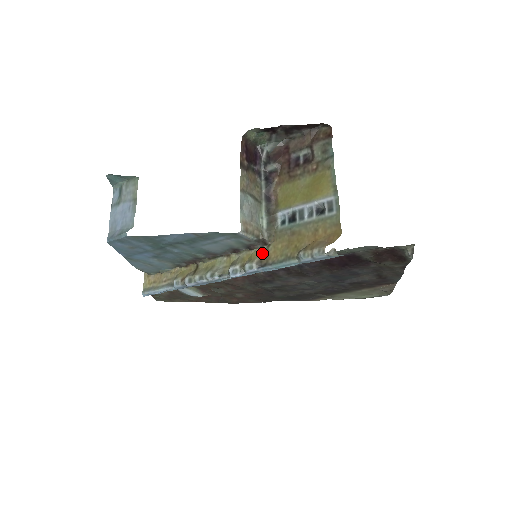
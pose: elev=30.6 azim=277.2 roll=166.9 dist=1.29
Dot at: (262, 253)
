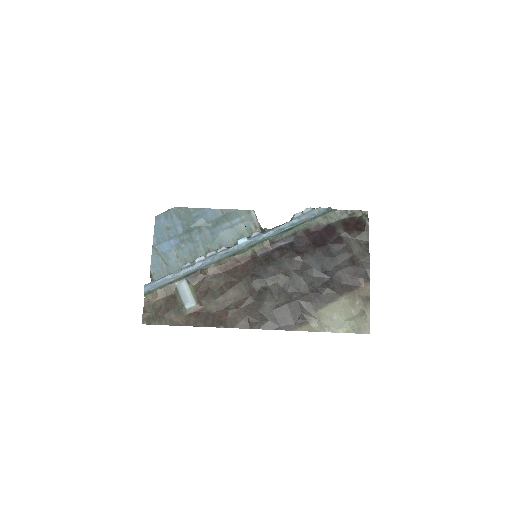
Dot at: occluded
